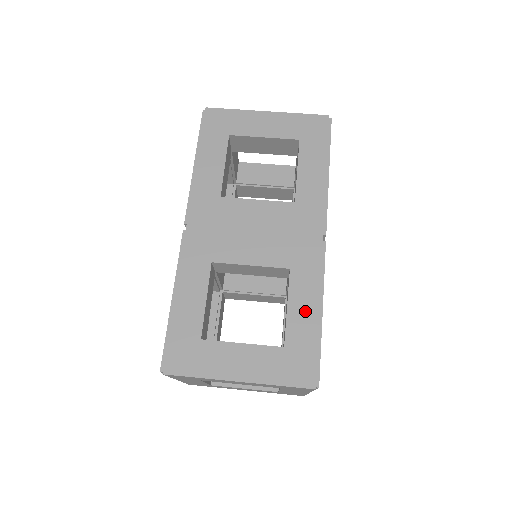
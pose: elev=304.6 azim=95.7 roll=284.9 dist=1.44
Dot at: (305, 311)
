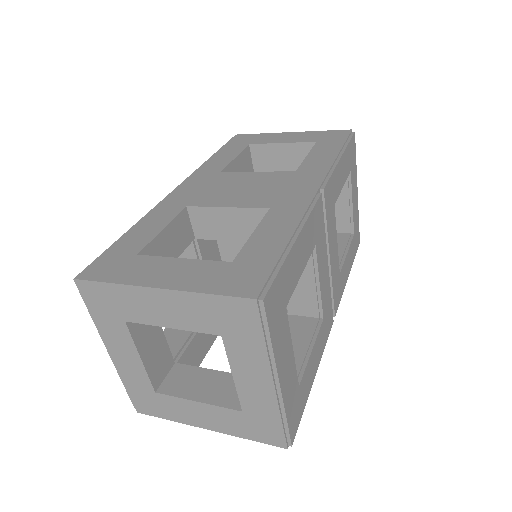
Dot at: (273, 236)
